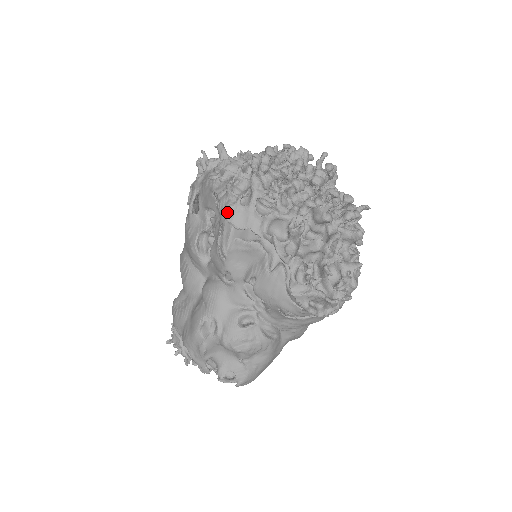
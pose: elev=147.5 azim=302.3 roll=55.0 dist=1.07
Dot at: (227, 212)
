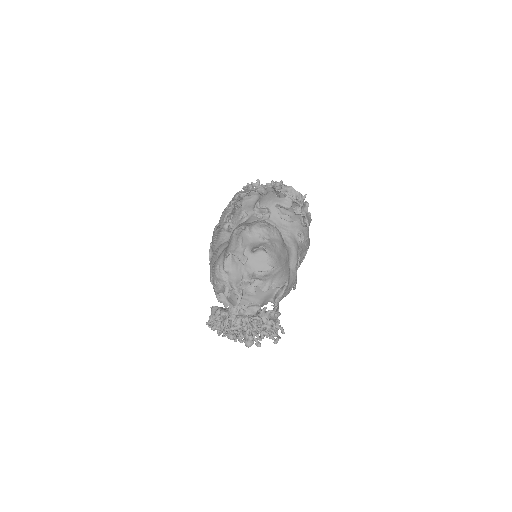
Dot at: (238, 193)
